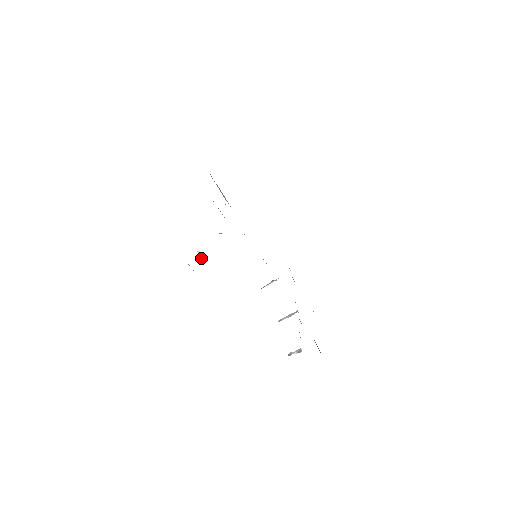
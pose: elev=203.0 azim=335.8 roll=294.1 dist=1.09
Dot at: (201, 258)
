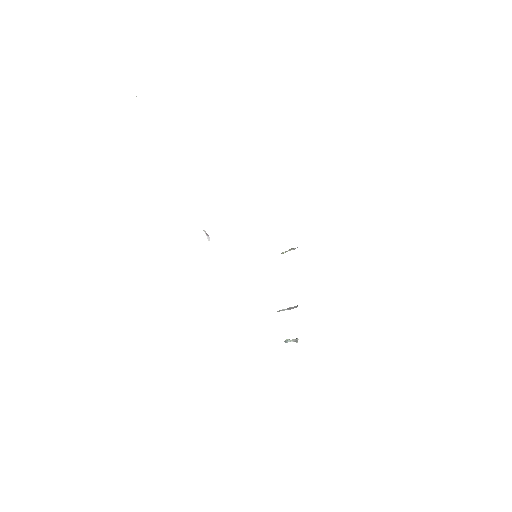
Dot at: occluded
